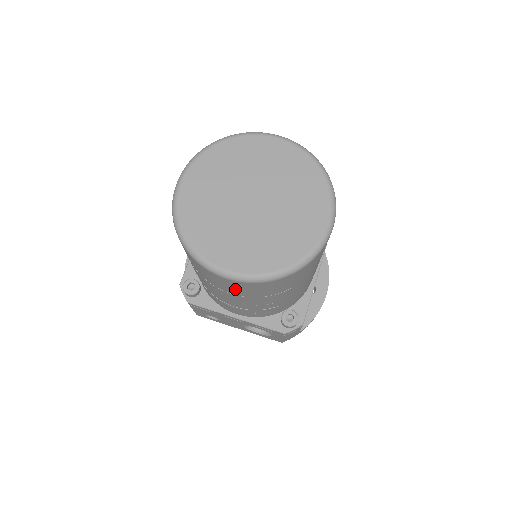
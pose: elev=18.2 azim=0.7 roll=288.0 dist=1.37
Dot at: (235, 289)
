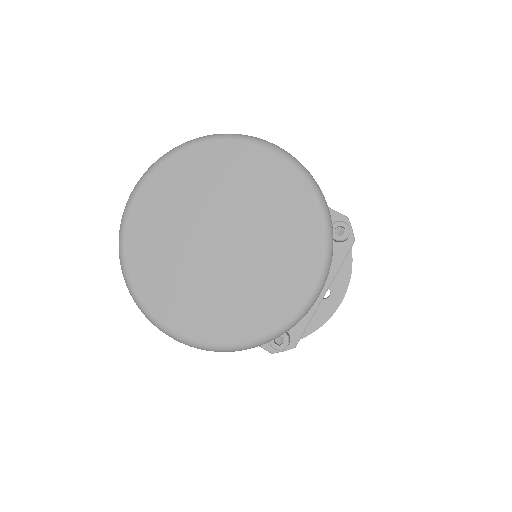
Dot at: occluded
